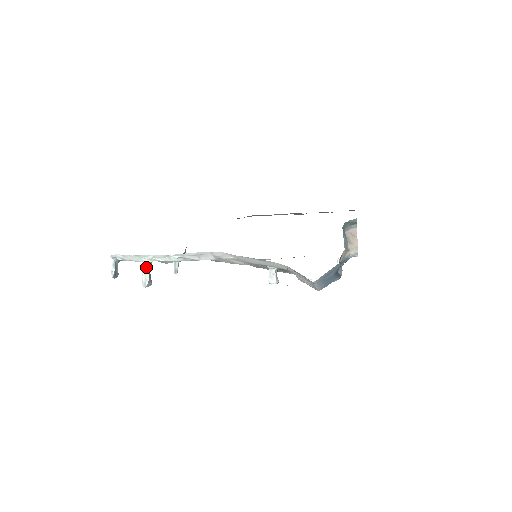
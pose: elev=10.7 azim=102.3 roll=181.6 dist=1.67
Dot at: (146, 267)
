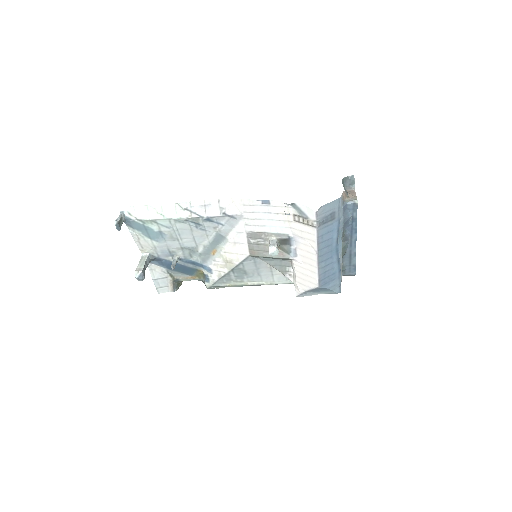
Dot at: (143, 260)
